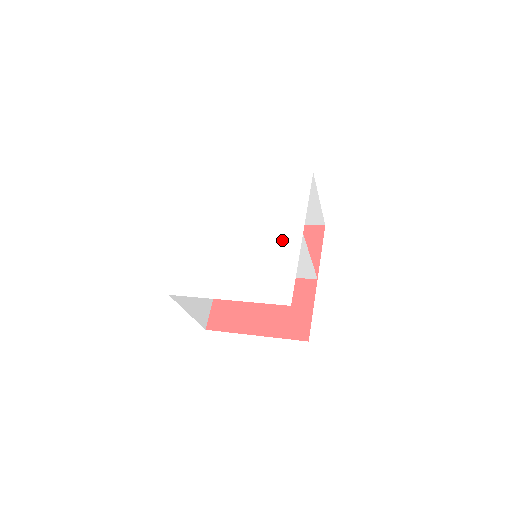
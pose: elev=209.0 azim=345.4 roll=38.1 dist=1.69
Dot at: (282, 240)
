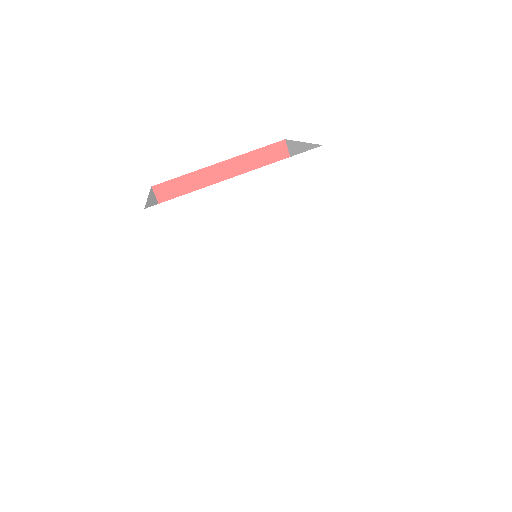
Dot at: (328, 266)
